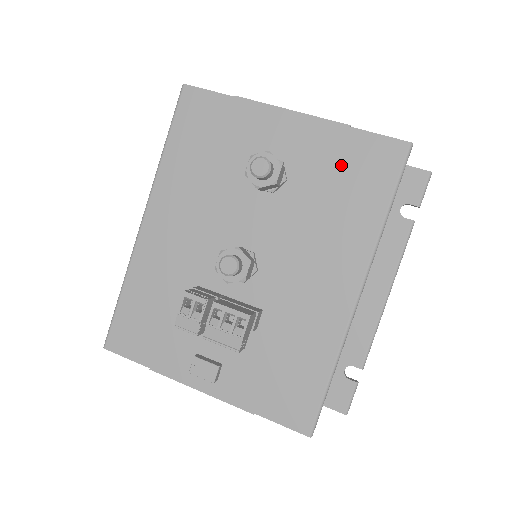
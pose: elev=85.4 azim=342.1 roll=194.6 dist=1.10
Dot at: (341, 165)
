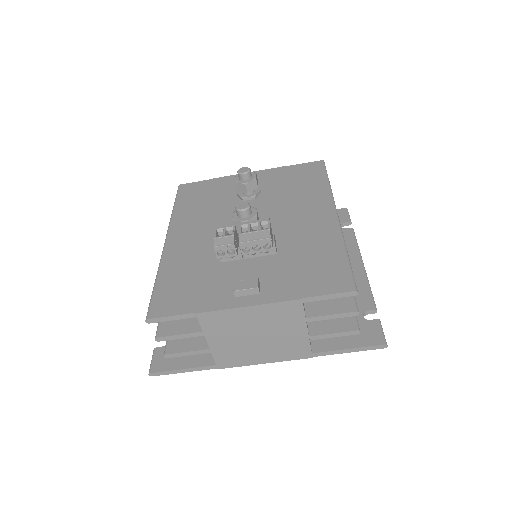
Dot at: (290, 177)
